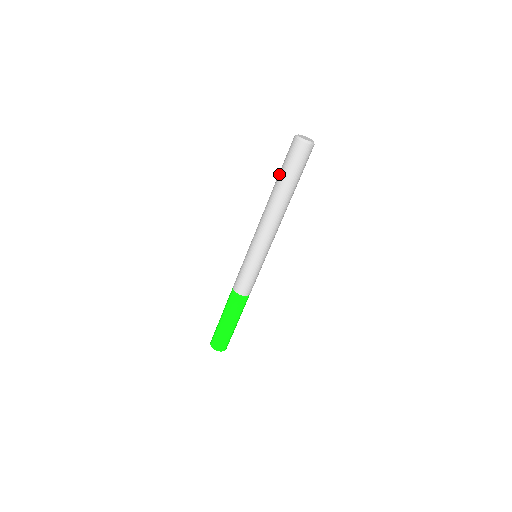
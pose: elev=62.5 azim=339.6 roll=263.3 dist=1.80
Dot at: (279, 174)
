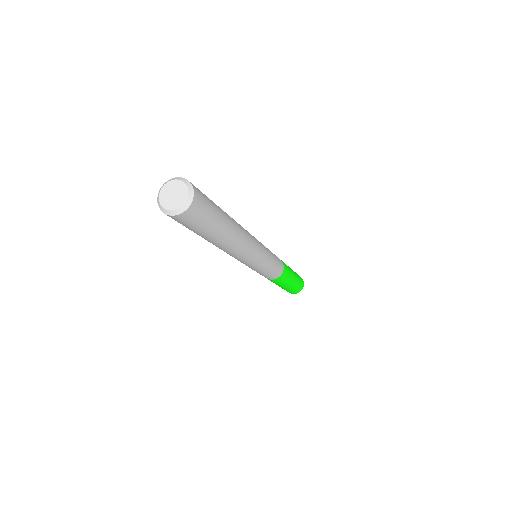
Dot at: occluded
